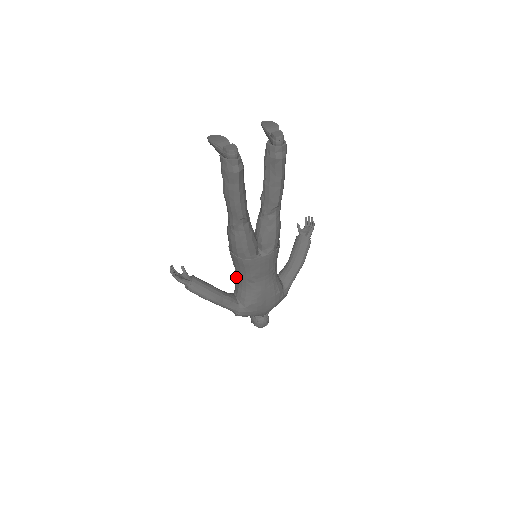
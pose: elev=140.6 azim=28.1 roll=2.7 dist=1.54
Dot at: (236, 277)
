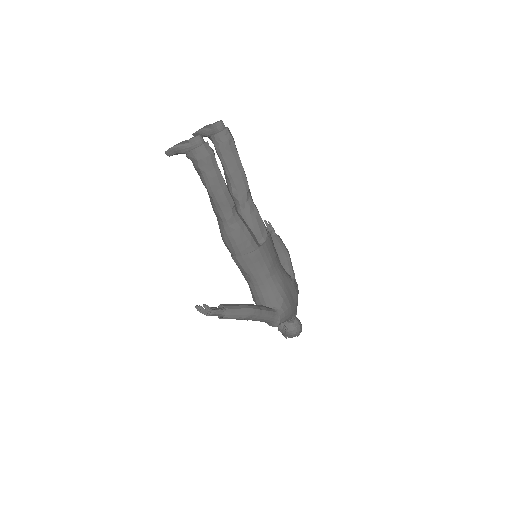
Dot at: (253, 287)
